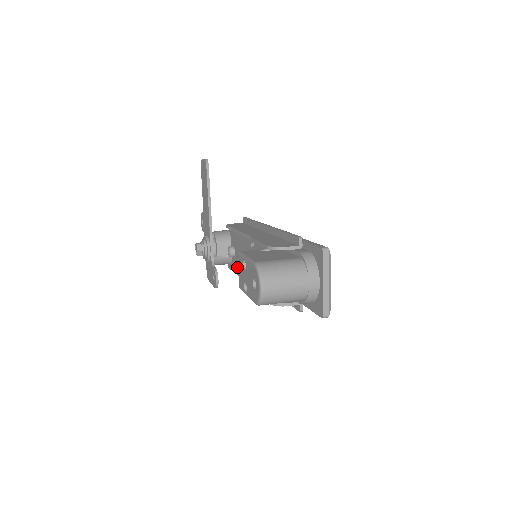
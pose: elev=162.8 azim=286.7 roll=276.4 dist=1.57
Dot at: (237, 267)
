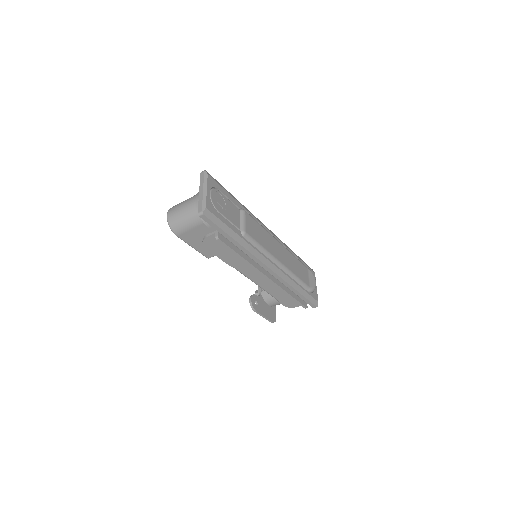
Dot at: occluded
